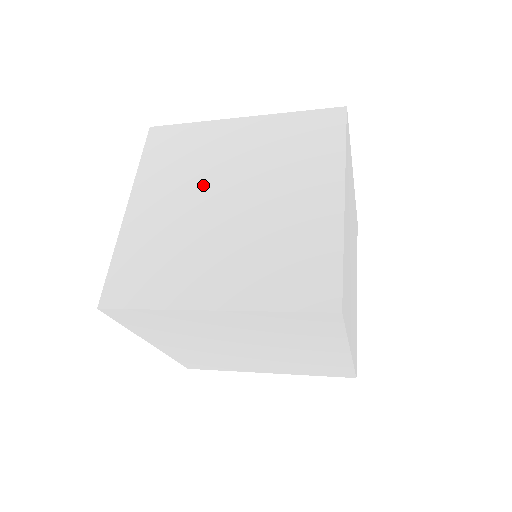
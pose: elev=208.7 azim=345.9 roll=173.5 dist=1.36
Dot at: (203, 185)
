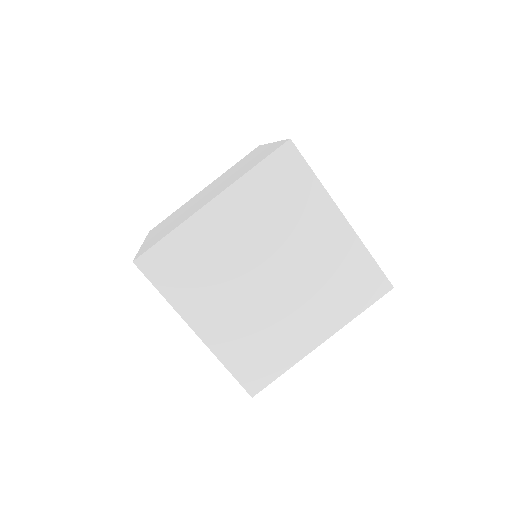
Dot at: (189, 205)
